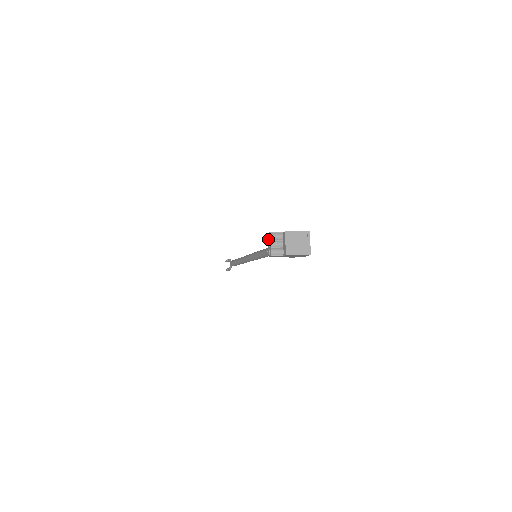
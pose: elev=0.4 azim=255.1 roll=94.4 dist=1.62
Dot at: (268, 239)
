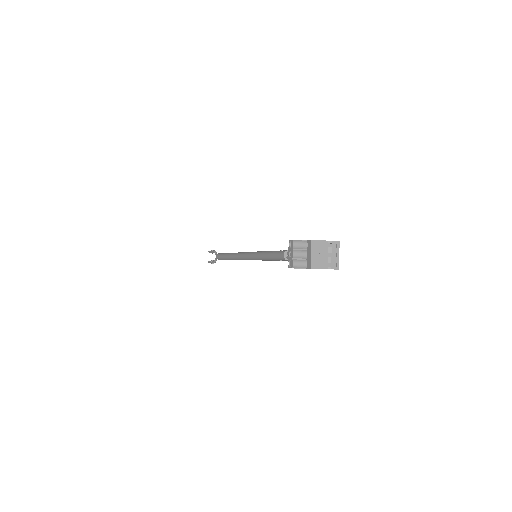
Dot at: (289, 247)
